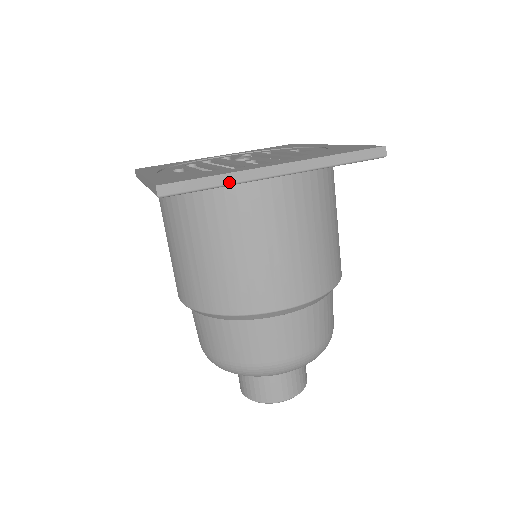
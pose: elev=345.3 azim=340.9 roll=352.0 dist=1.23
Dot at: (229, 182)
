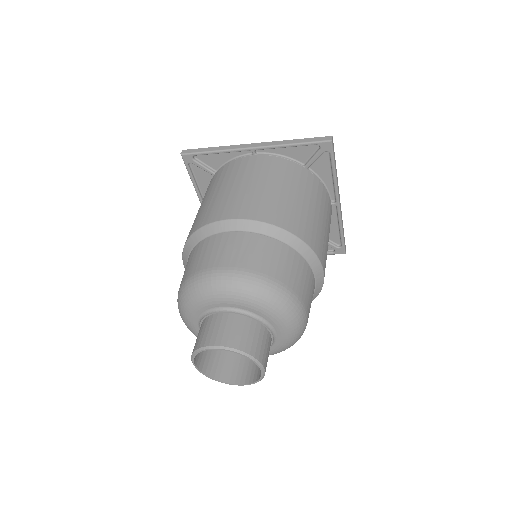
Dot at: occluded
